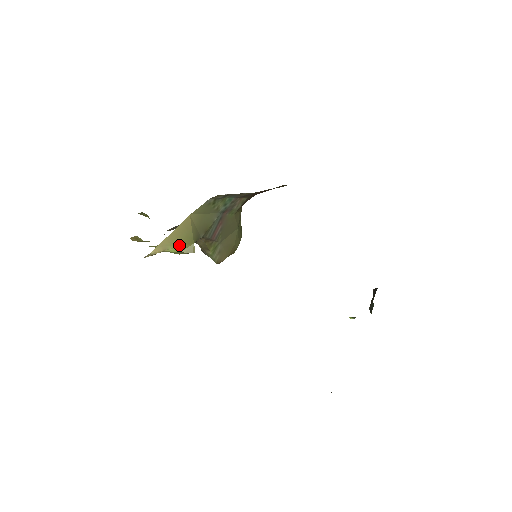
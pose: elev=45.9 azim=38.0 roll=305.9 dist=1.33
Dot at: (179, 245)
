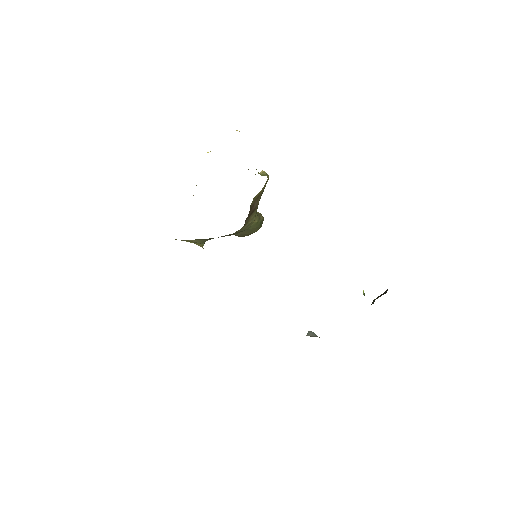
Dot at: (192, 242)
